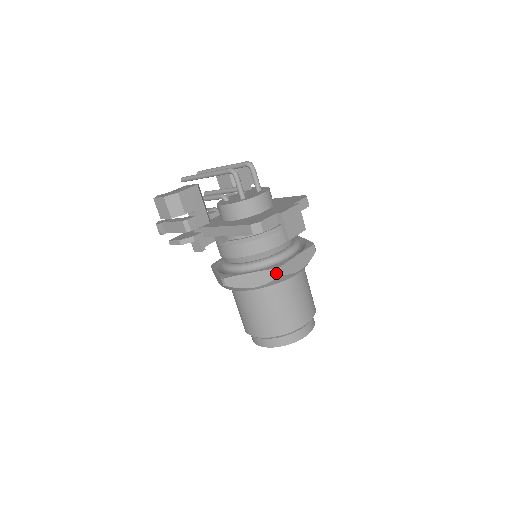
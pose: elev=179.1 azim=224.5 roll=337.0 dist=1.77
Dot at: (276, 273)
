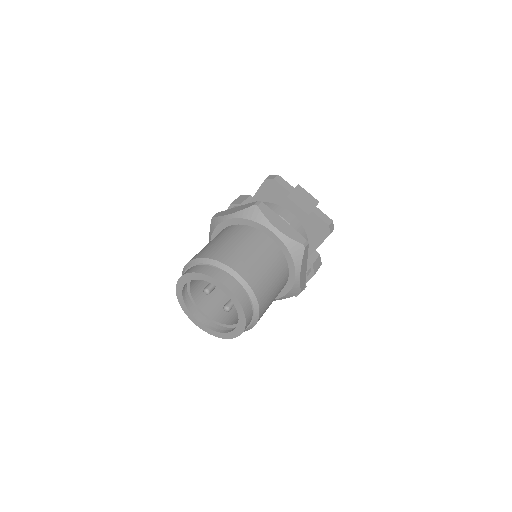
Dot at: (254, 203)
